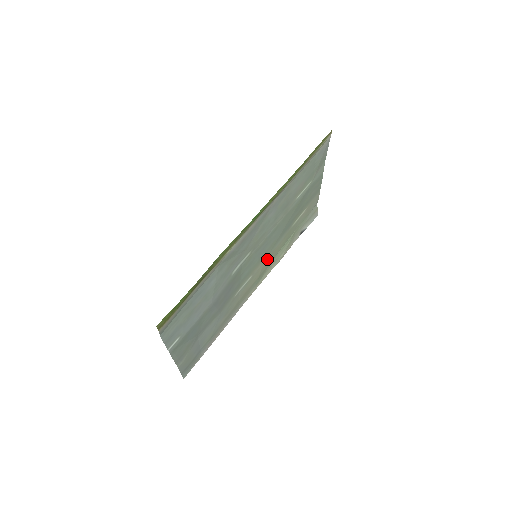
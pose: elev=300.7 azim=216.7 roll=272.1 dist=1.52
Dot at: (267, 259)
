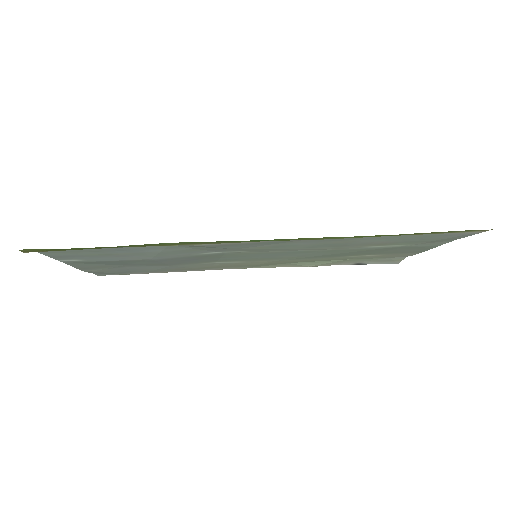
Dot at: (280, 261)
